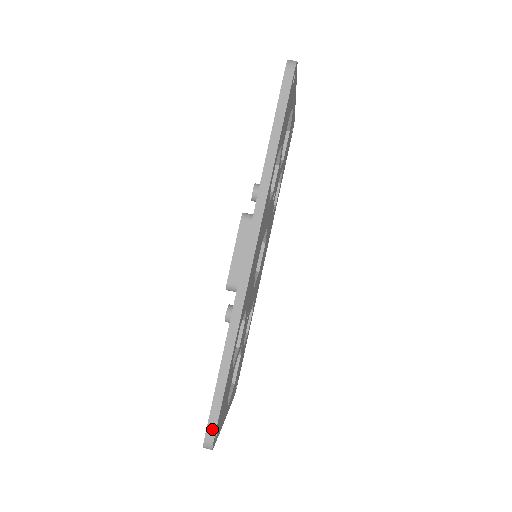
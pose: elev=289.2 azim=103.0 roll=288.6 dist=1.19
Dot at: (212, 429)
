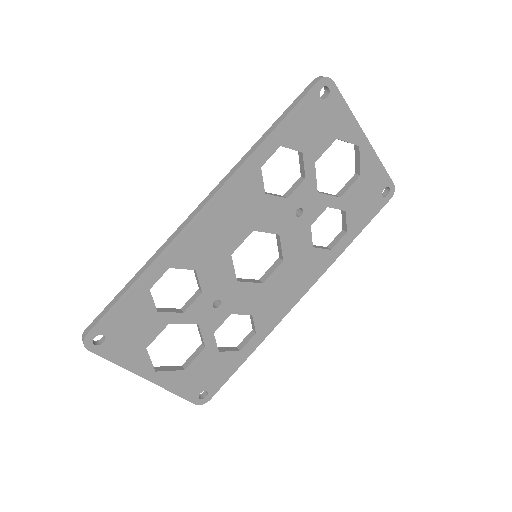
Dot at: (92, 325)
